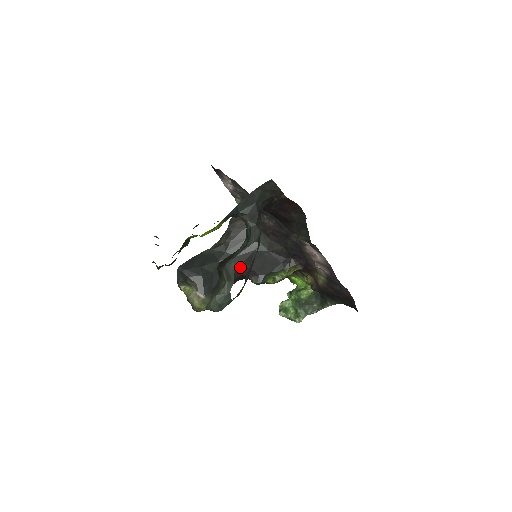
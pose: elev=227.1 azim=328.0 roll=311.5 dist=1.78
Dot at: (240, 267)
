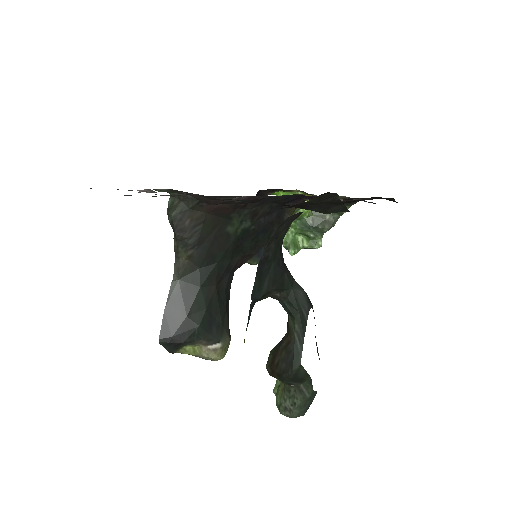
Dot at: (230, 267)
